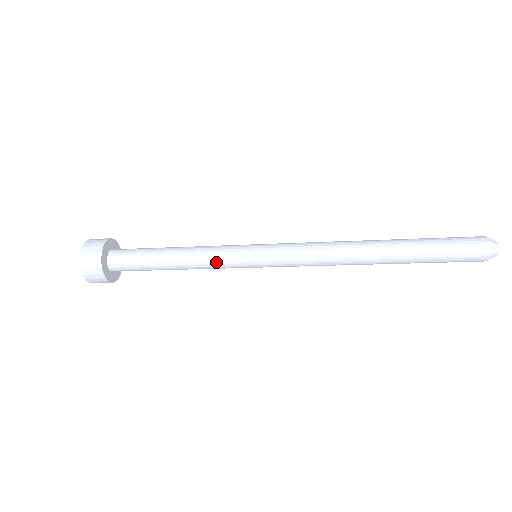
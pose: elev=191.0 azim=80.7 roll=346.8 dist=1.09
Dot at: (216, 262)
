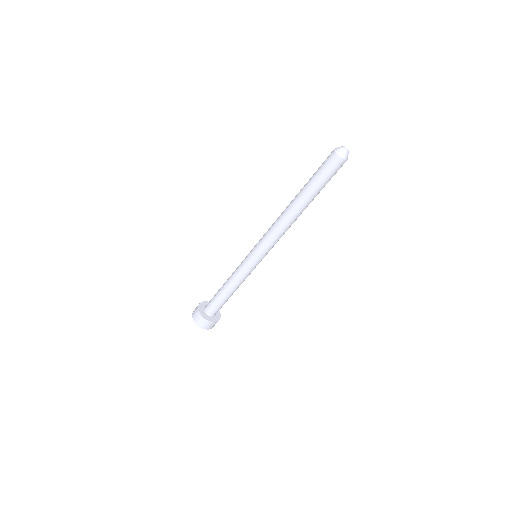
Dot at: (238, 268)
